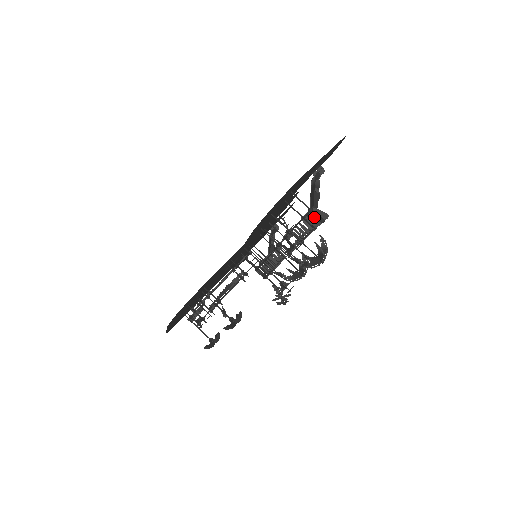
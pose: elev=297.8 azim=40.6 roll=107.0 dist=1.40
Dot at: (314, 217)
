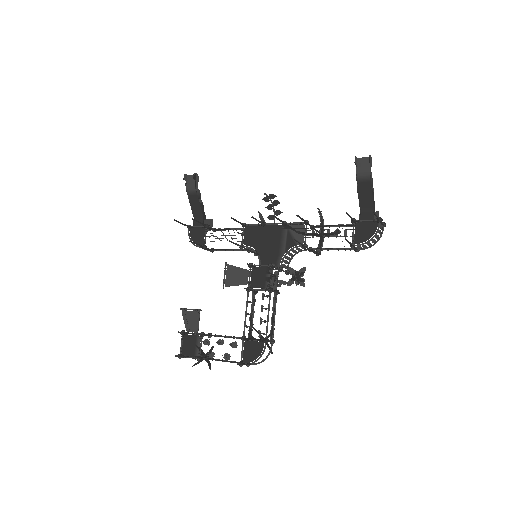
Dot at: (381, 226)
